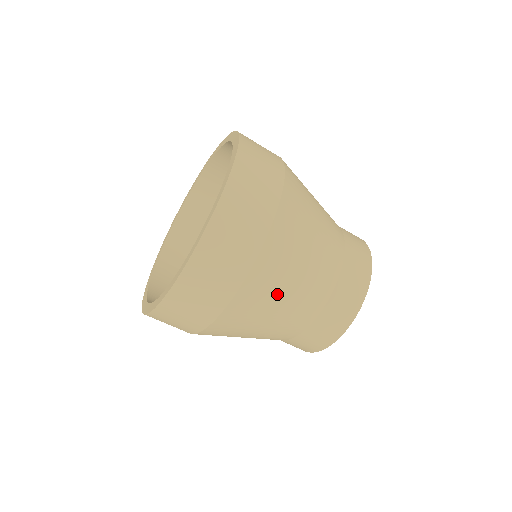
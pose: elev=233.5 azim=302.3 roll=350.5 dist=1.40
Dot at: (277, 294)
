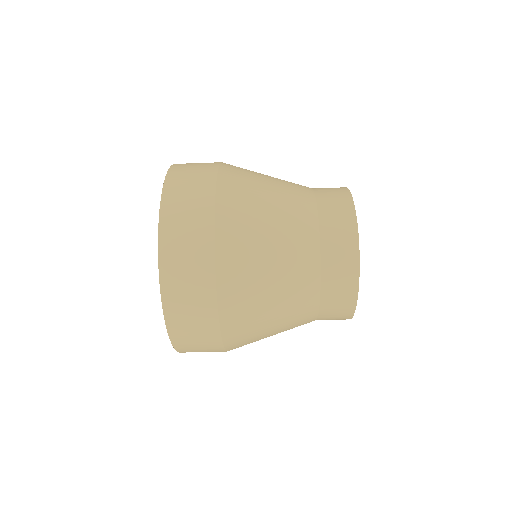
Dot at: occluded
